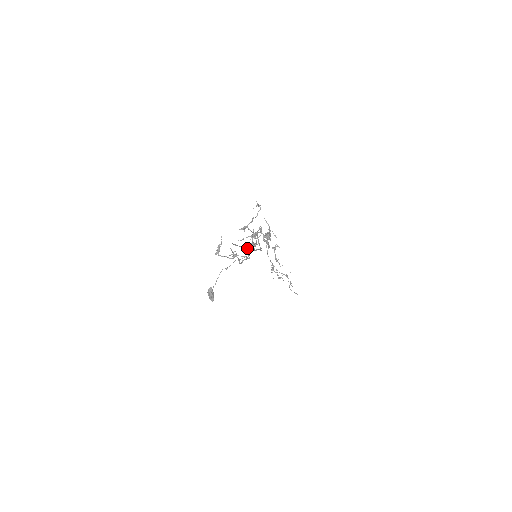
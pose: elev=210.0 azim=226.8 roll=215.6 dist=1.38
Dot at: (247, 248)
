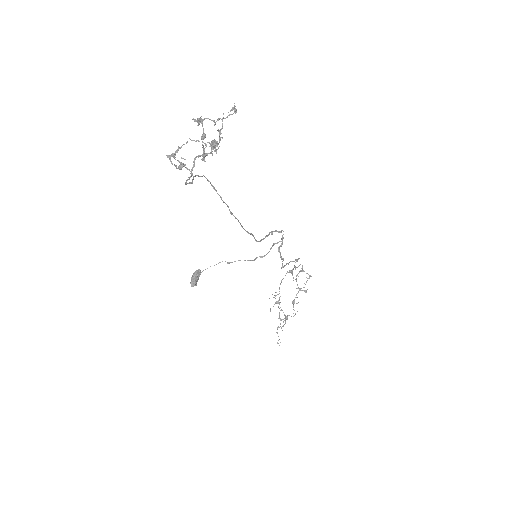
Dot at: (195, 158)
